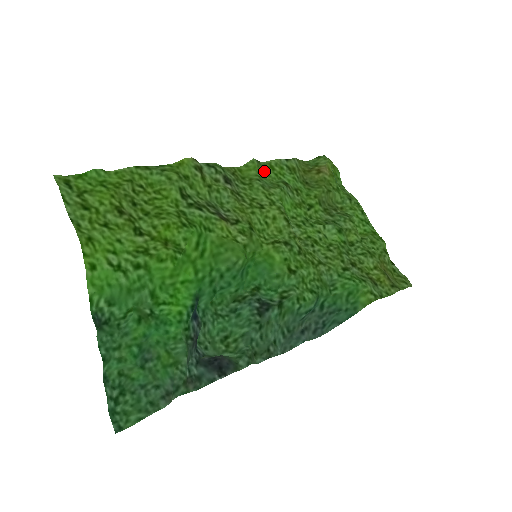
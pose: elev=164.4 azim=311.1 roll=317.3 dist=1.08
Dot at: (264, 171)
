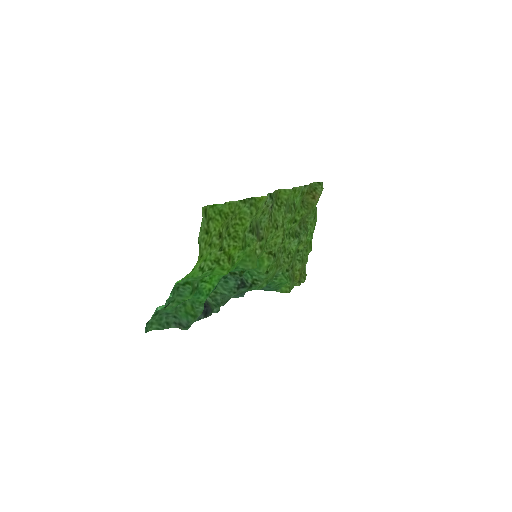
Dot at: (290, 194)
